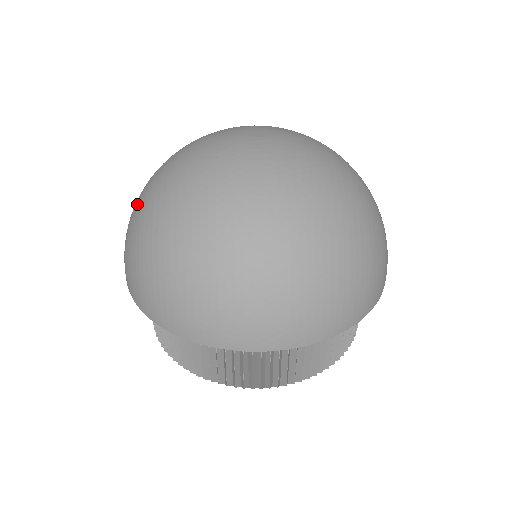
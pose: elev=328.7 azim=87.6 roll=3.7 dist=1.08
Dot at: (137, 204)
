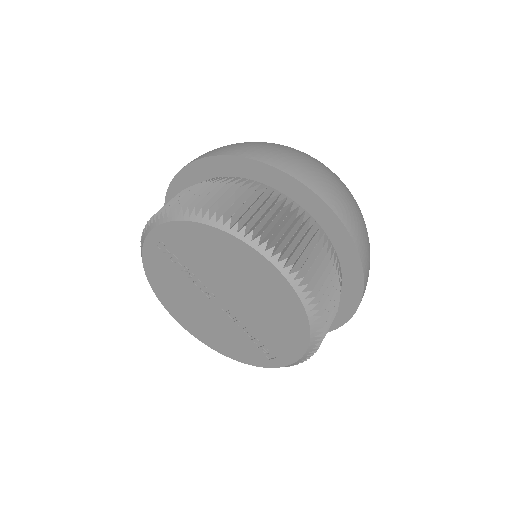
Dot at: occluded
